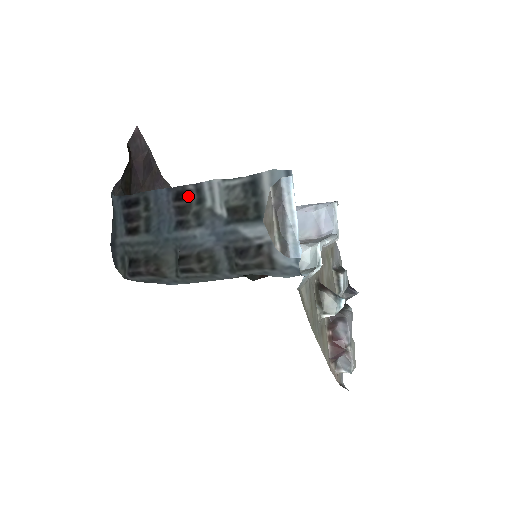
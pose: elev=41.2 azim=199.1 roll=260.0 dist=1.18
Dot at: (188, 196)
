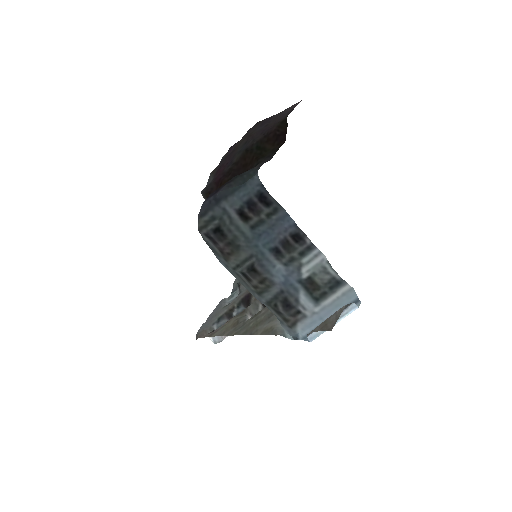
Dot at: (300, 243)
